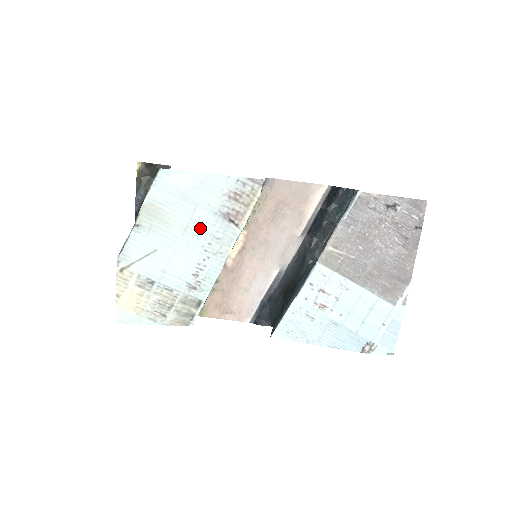
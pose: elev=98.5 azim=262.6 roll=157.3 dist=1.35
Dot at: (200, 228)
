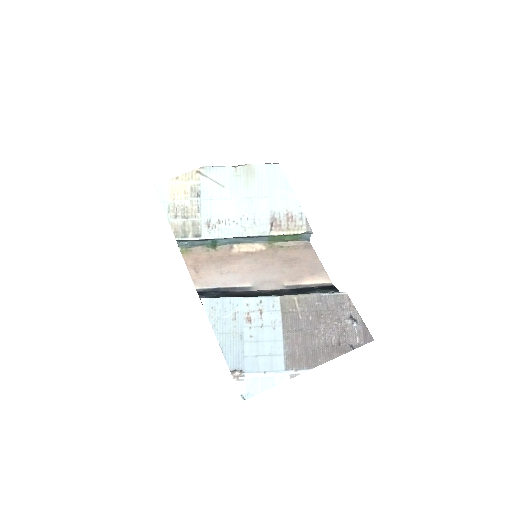
Dot at: (255, 207)
